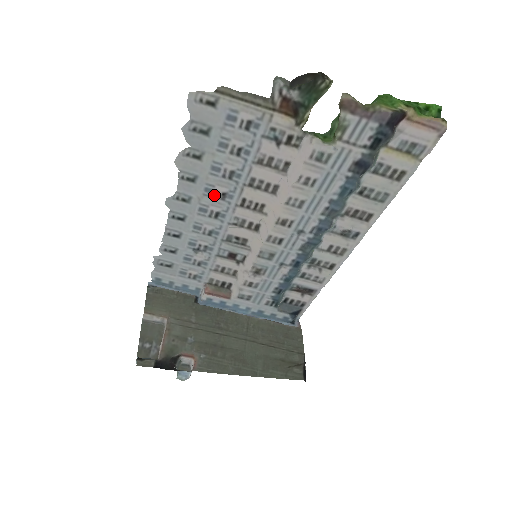
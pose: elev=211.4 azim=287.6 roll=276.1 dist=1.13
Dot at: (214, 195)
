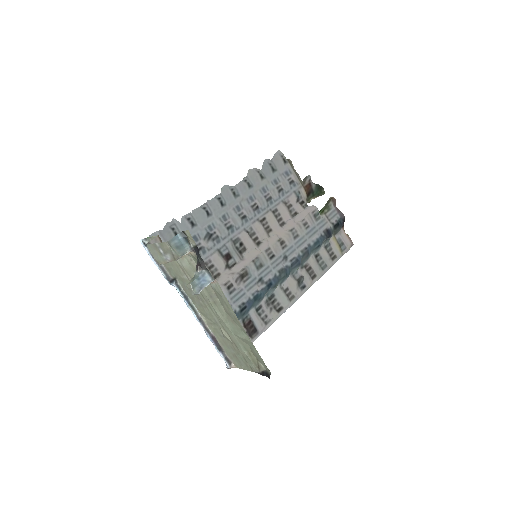
Dot at: (252, 204)
